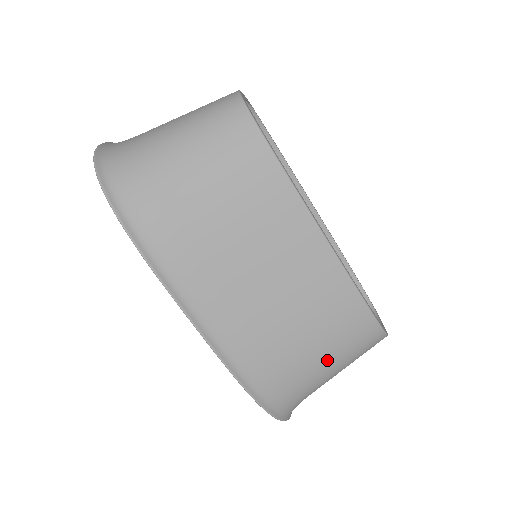
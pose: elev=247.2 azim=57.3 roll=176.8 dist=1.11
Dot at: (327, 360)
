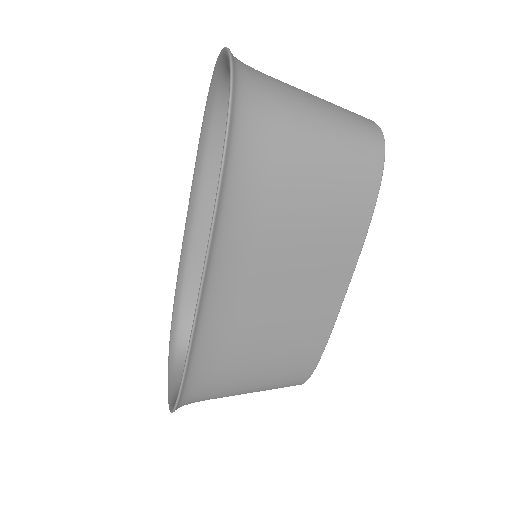
Dot at: (255, 384)
